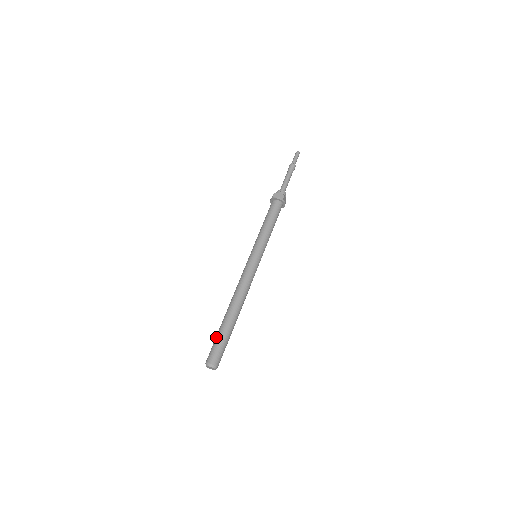
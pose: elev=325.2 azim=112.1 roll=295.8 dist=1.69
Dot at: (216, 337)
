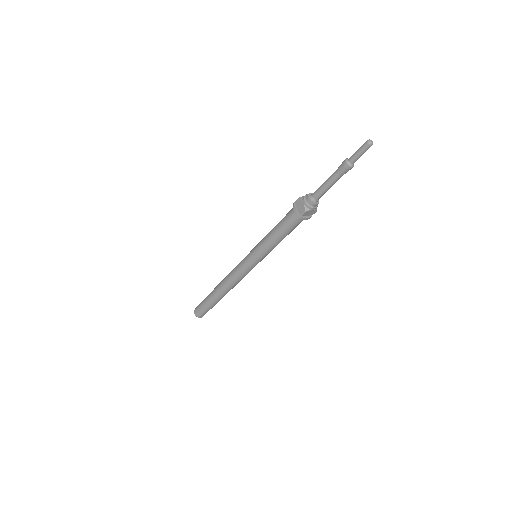
Dot at: (204, 299)
